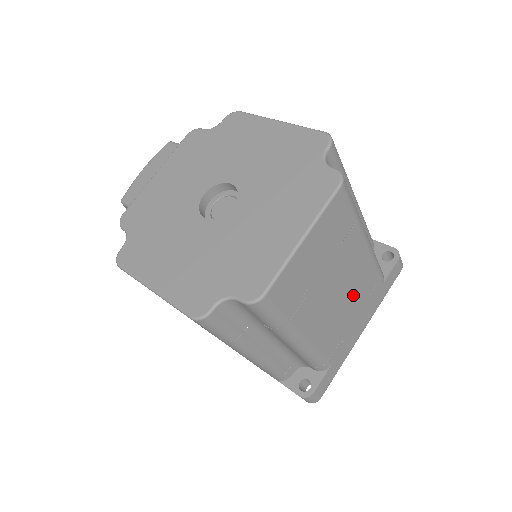
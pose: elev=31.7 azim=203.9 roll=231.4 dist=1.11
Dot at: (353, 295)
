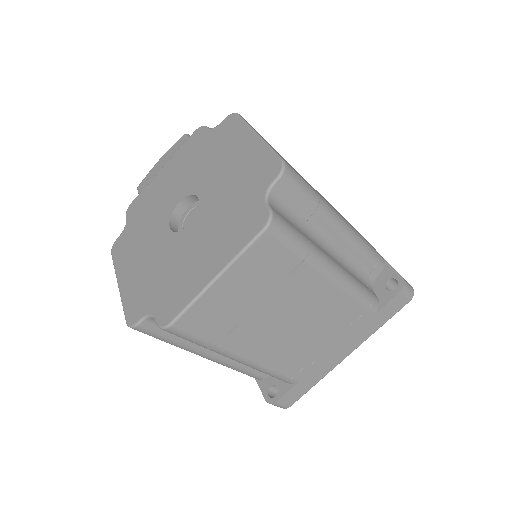
Dot at: (320, 324)
